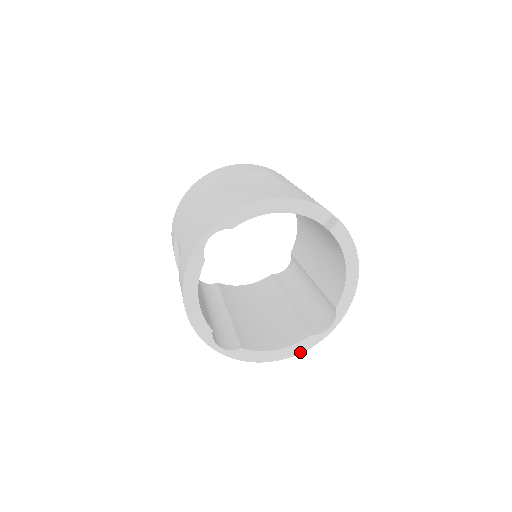
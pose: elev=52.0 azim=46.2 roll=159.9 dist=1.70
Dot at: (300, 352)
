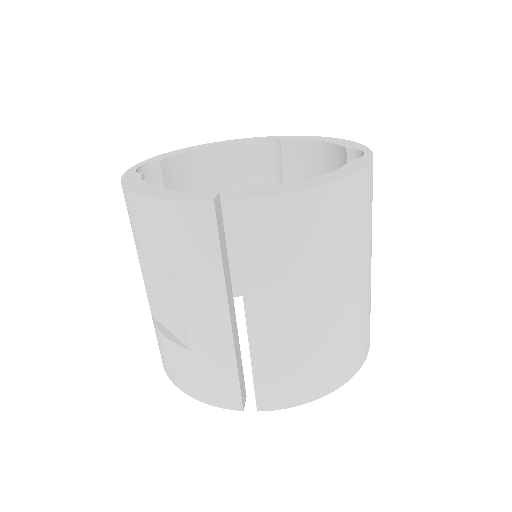
Dot at: occluded
